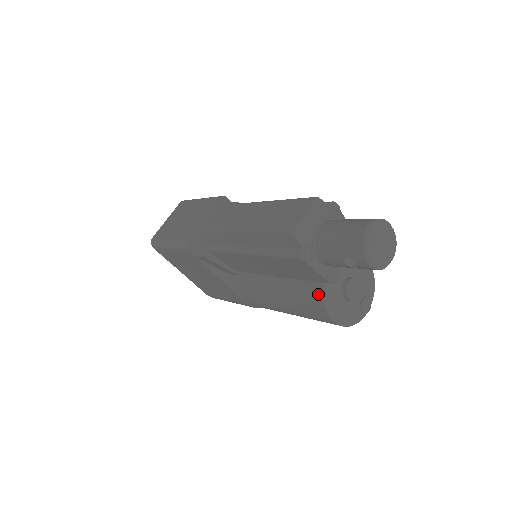
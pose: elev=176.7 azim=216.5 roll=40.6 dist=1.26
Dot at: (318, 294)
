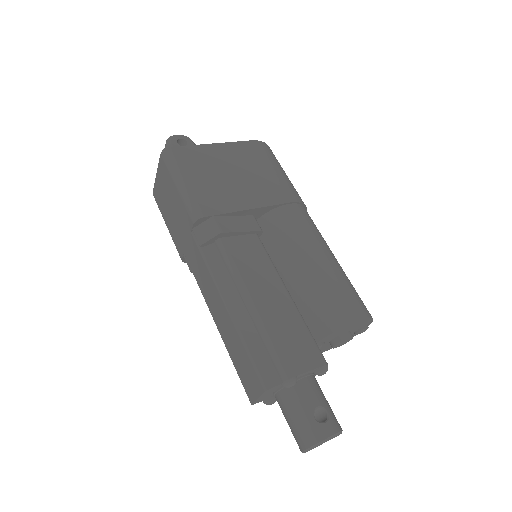
Dot at: occluded
